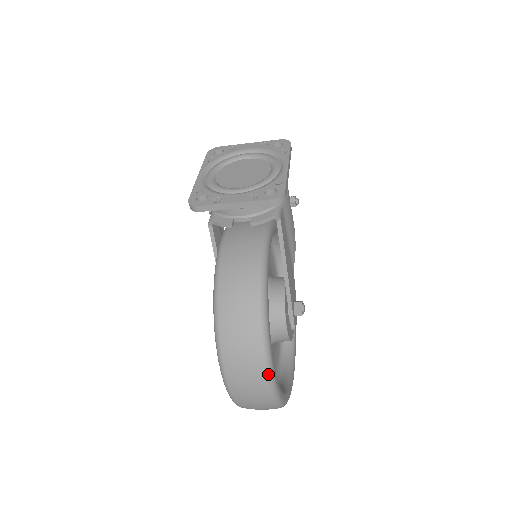
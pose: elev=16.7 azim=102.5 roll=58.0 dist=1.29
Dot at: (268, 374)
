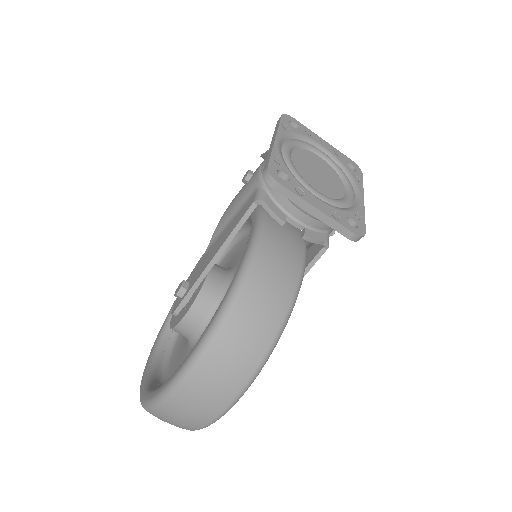
Dot at: (230, 406)
